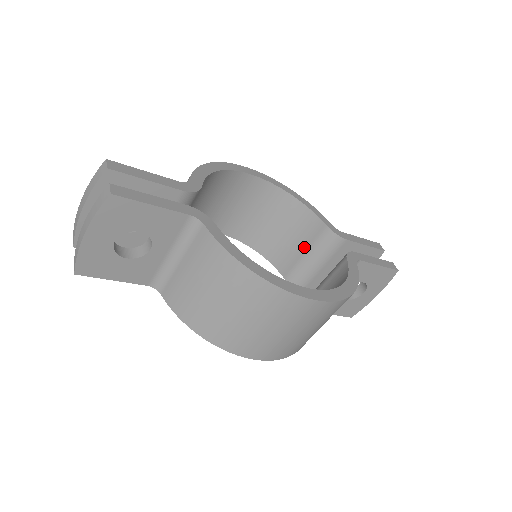
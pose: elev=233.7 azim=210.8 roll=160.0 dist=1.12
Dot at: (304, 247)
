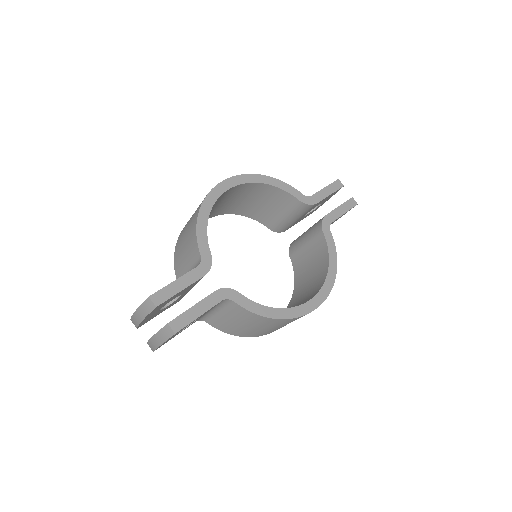
Dot at: (282, 212)
